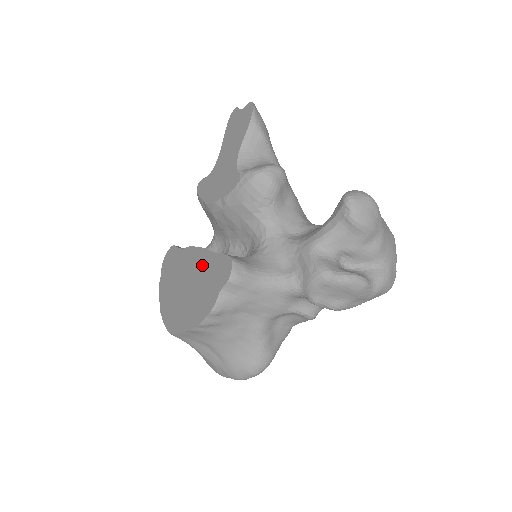
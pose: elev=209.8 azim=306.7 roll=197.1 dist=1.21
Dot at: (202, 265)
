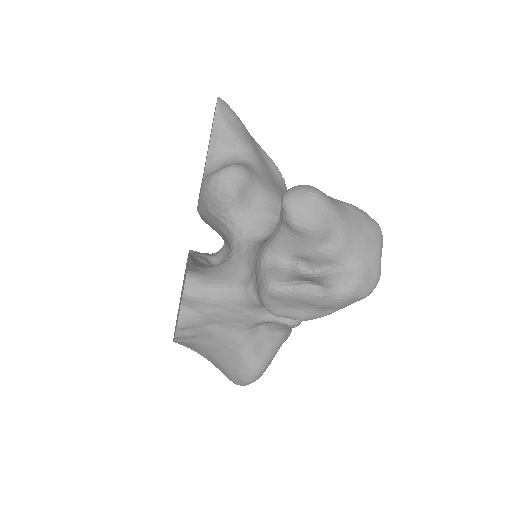
Dot at: occluded
